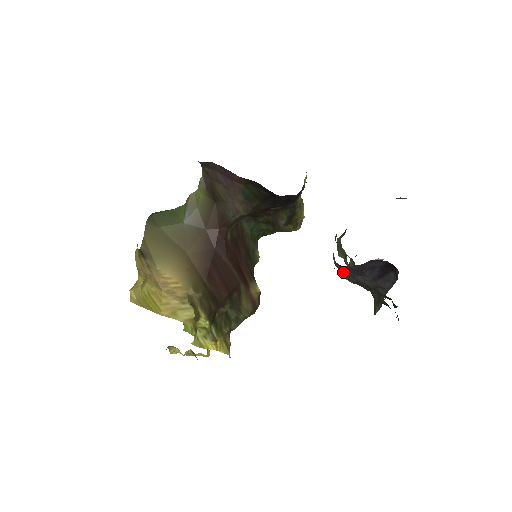
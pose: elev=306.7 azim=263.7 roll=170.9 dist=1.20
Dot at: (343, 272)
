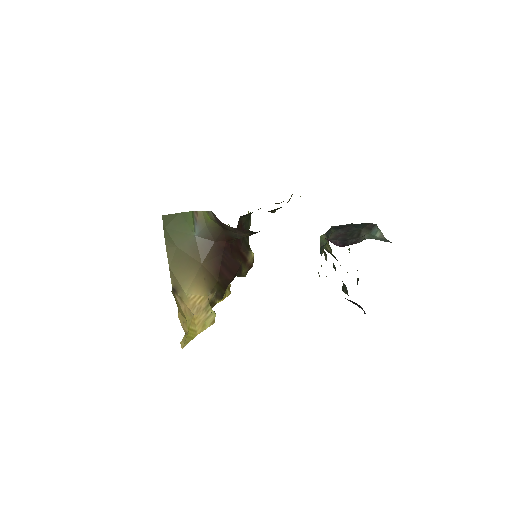
Dot at: occluded
